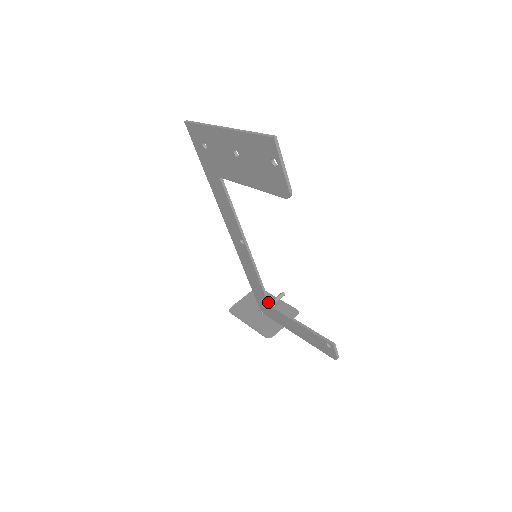
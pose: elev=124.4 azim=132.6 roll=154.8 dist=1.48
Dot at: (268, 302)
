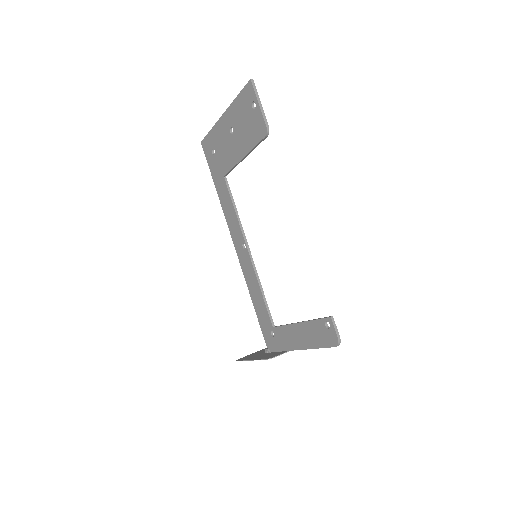
Dot at: (272, 323)
